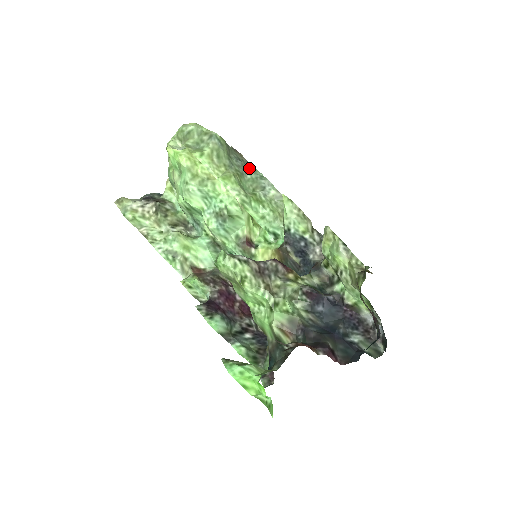
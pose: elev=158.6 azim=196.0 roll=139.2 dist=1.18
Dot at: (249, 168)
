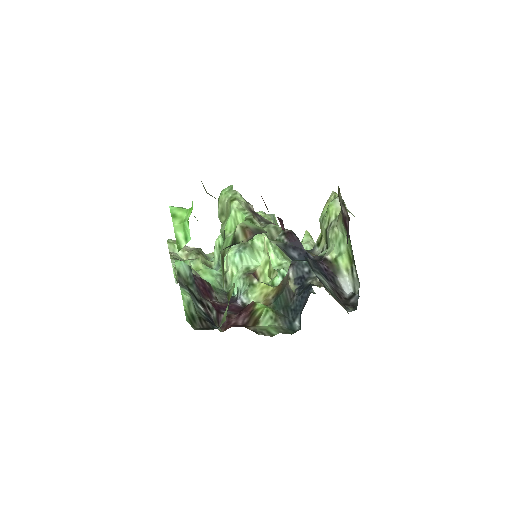
Dot at: occluded
